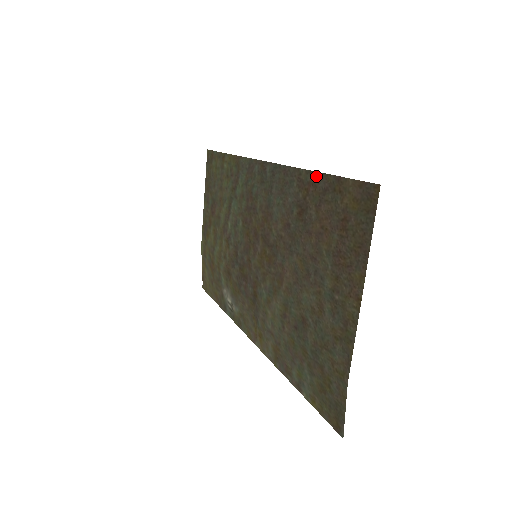
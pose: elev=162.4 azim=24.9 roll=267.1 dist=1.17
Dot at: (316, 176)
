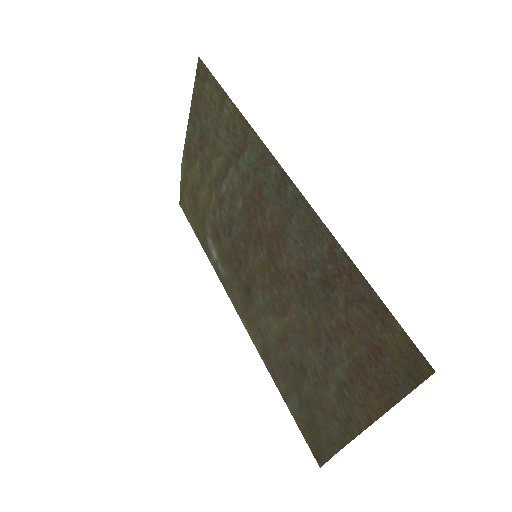
Dot at: (356, 273)
